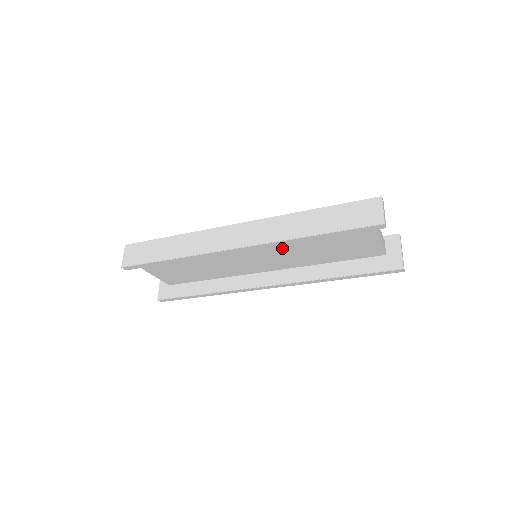
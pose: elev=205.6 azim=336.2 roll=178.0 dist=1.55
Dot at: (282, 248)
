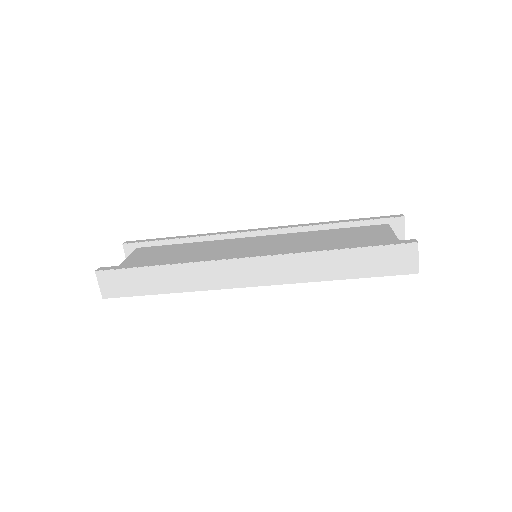
Dot at: occluded
